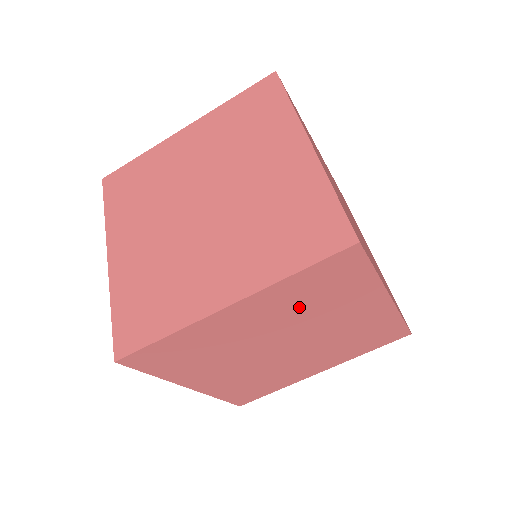
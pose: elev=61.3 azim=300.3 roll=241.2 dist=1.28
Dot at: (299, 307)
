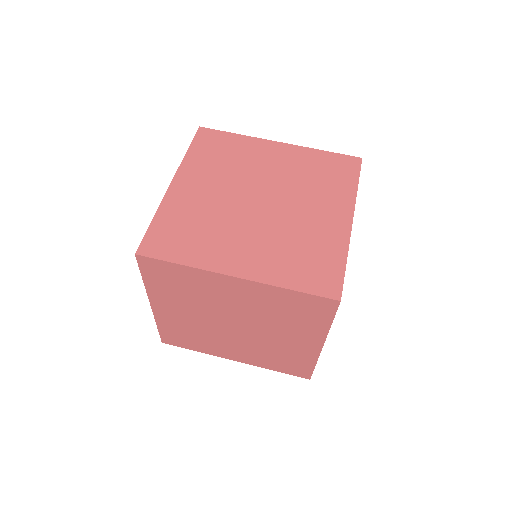
Dot at: (303, 174)
